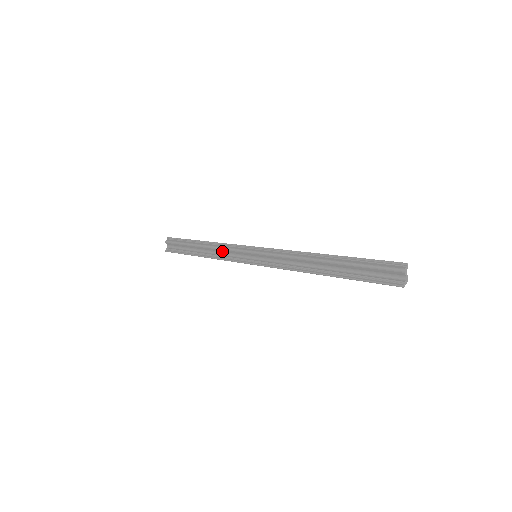
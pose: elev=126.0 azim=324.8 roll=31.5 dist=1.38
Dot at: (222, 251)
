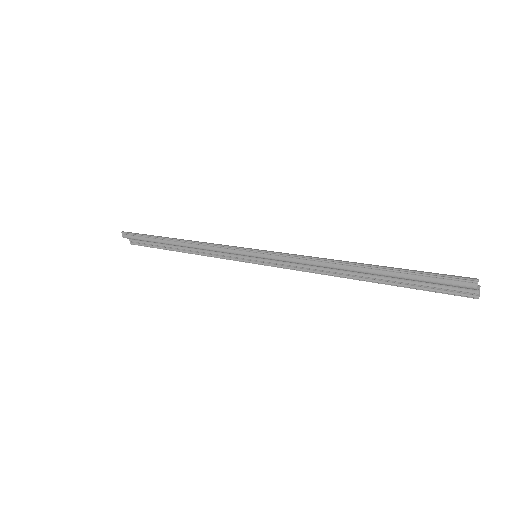
Dot at: (207, 250)
